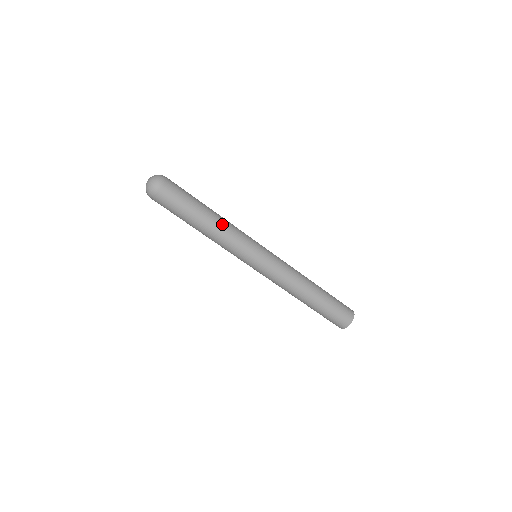
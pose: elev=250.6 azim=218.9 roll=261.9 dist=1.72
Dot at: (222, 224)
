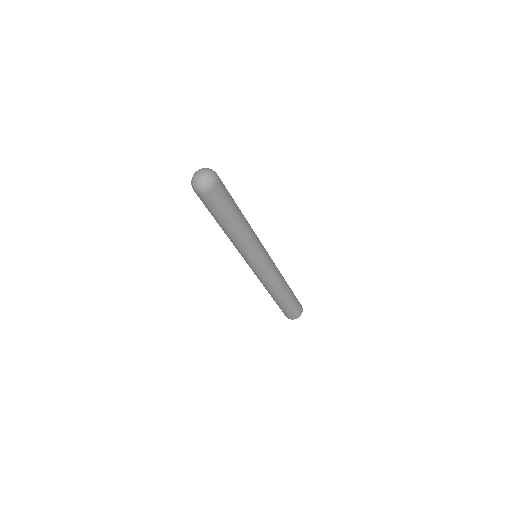
Dot at: (248, 228)
